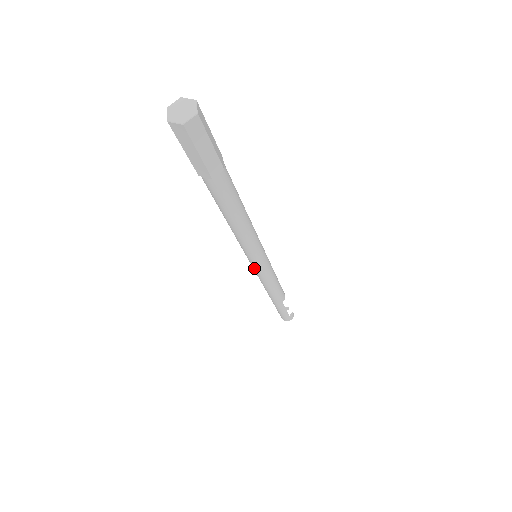
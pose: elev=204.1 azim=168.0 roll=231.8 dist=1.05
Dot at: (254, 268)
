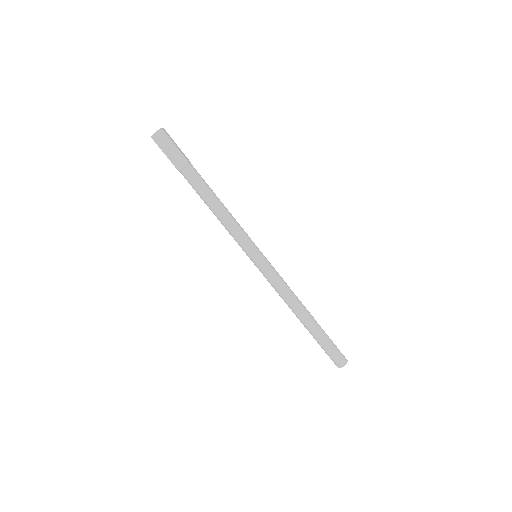
Dot at: (264, 265)
